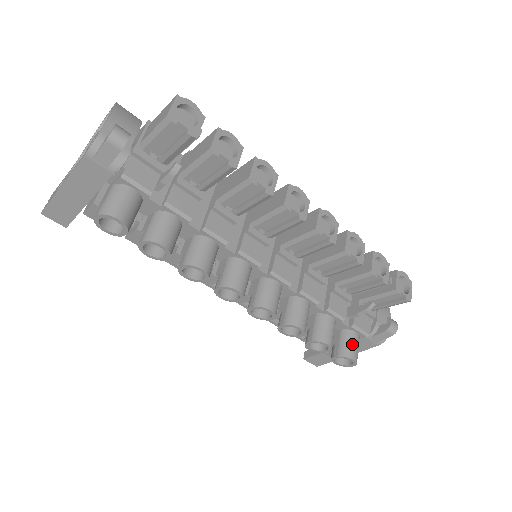
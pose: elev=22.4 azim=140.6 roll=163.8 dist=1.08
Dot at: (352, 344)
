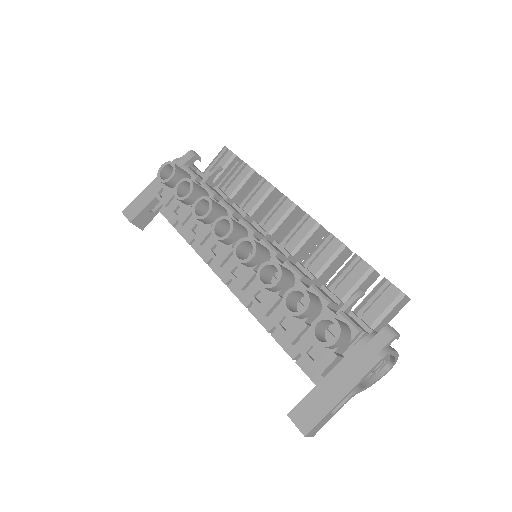
Dot at: occluded
